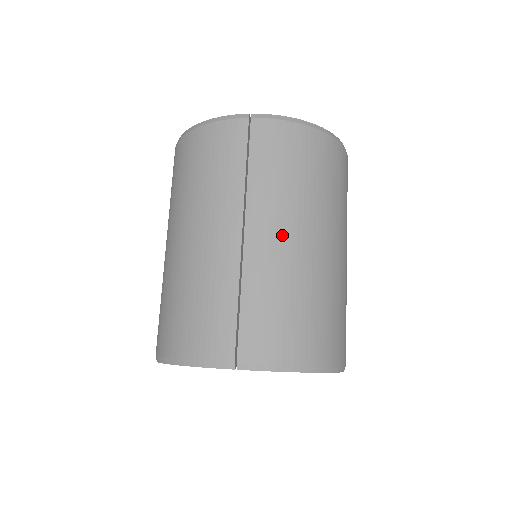
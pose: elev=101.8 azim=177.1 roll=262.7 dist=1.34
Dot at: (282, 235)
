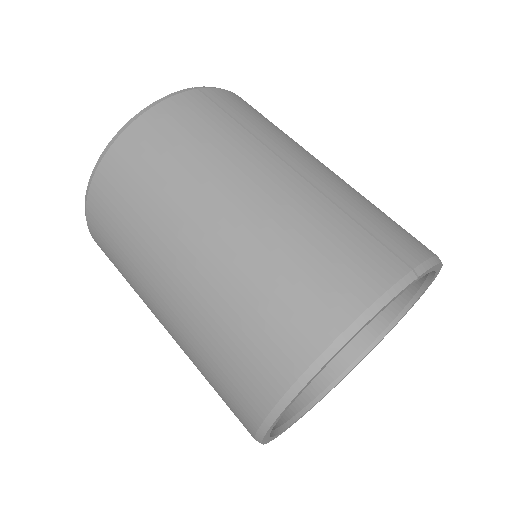
Dot at: (317, 163)
